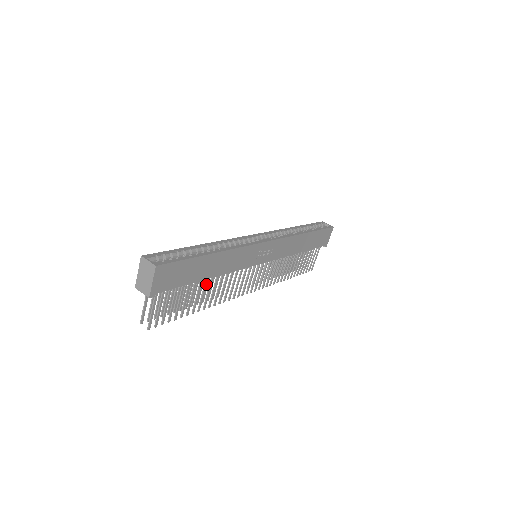
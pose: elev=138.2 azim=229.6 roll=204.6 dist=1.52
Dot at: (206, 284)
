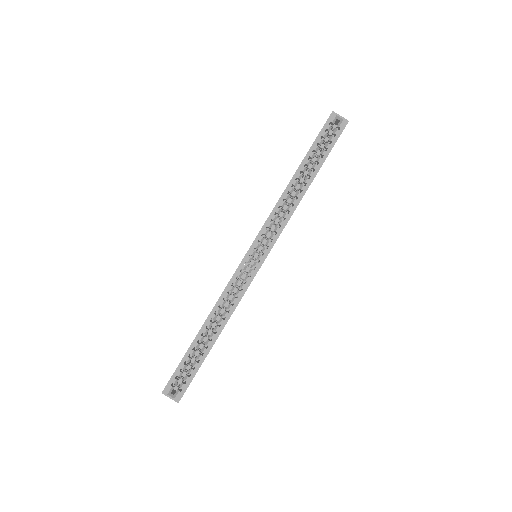
Dot at: occluded
